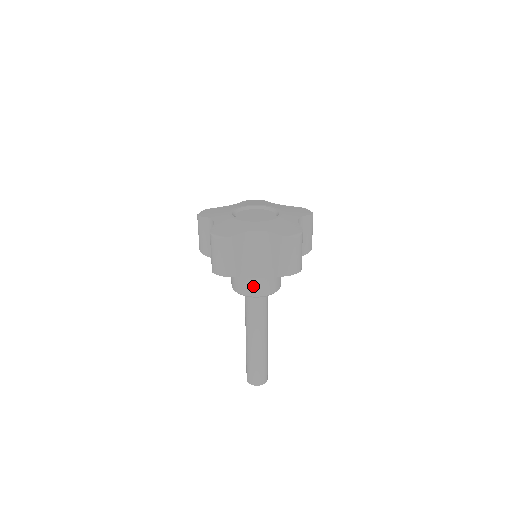
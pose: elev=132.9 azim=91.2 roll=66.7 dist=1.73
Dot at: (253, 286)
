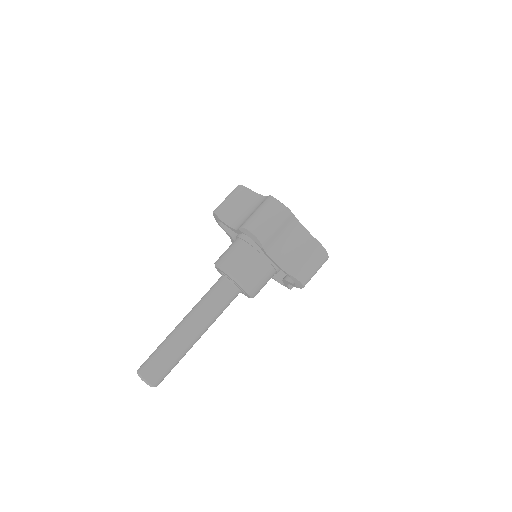
Dot at: (226, 255)
